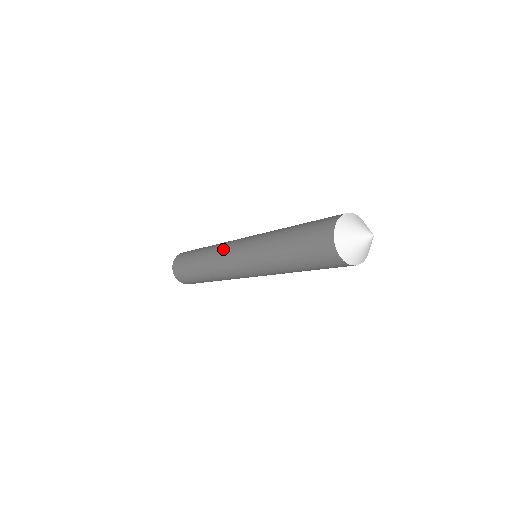
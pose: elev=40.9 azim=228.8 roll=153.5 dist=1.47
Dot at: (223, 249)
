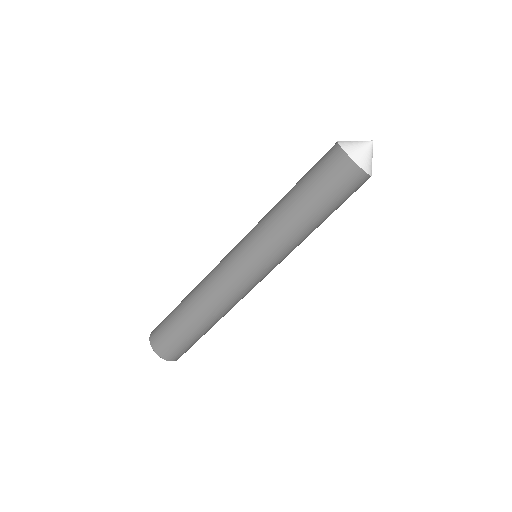
Dot at: (219, 263)
